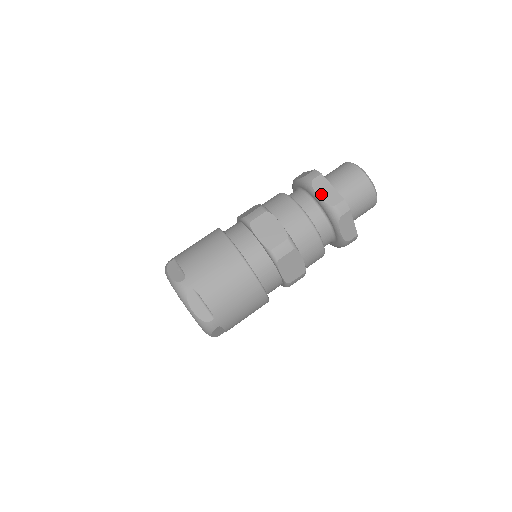
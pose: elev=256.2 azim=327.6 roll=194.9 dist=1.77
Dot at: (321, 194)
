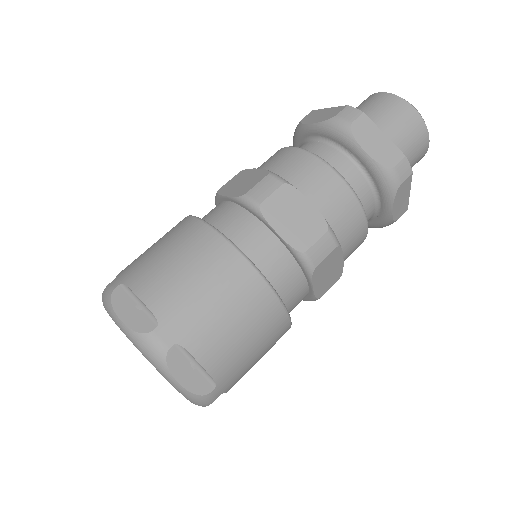
Dot at: (314, 121)
